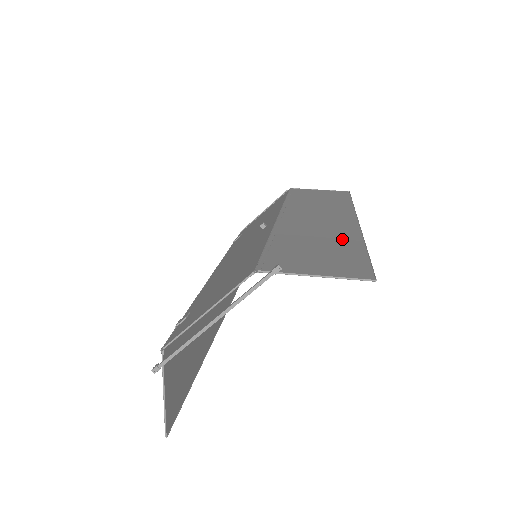
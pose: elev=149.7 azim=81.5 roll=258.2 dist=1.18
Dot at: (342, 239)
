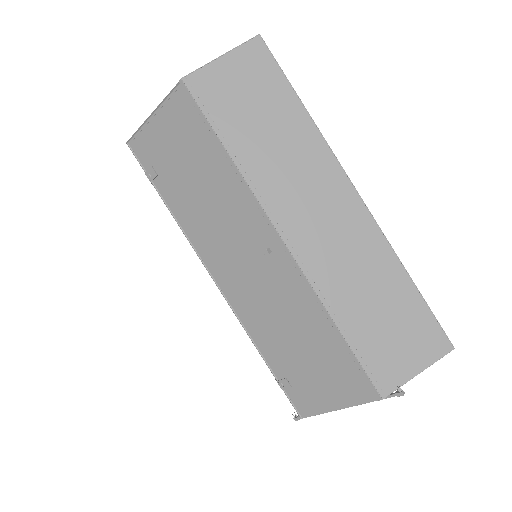
Dot at: (385, 274)
